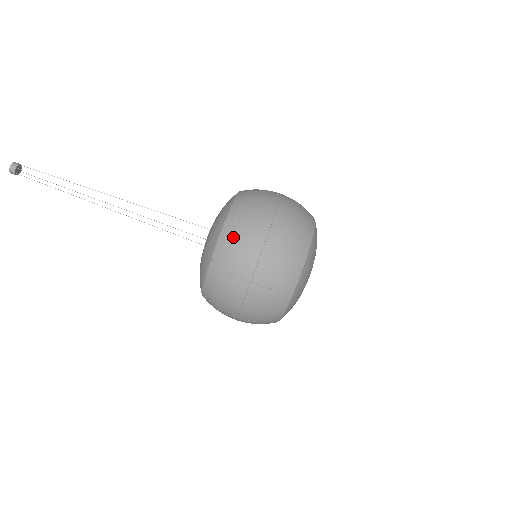
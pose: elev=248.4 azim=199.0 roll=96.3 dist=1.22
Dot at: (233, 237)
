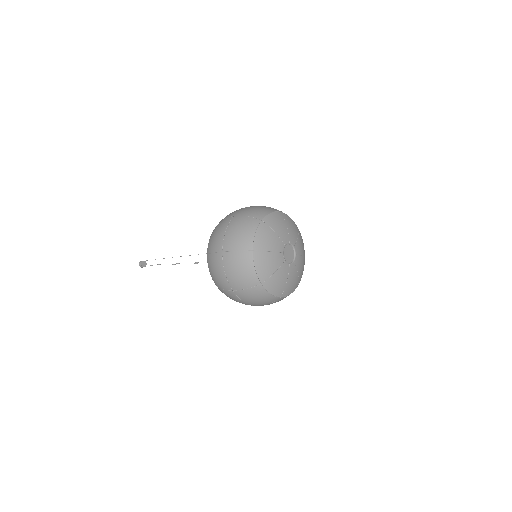
Dot at: (214, 231)
